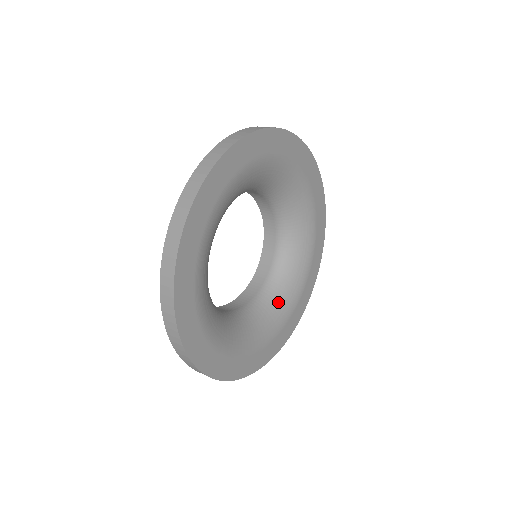
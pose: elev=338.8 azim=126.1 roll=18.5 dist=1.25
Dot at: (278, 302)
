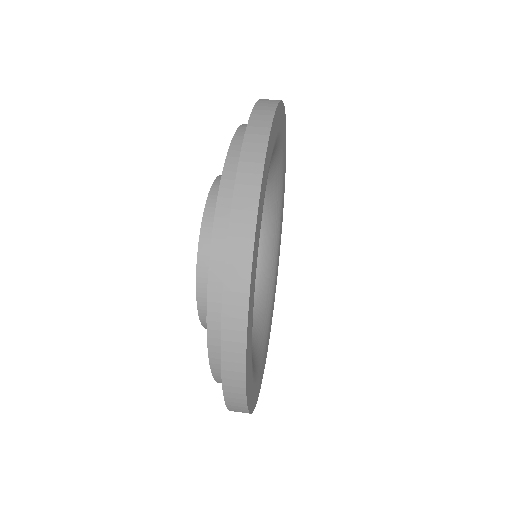
Dot at: (270, 217)
